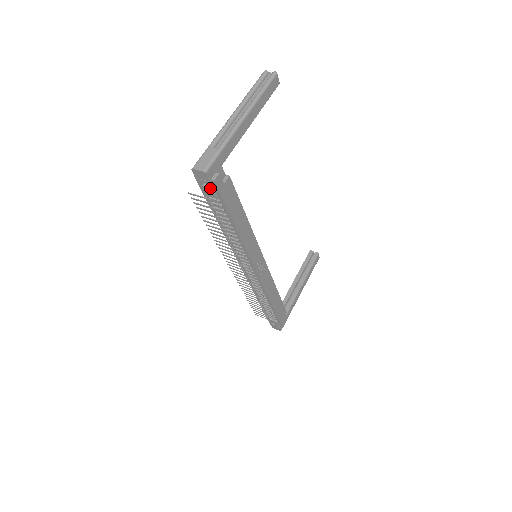
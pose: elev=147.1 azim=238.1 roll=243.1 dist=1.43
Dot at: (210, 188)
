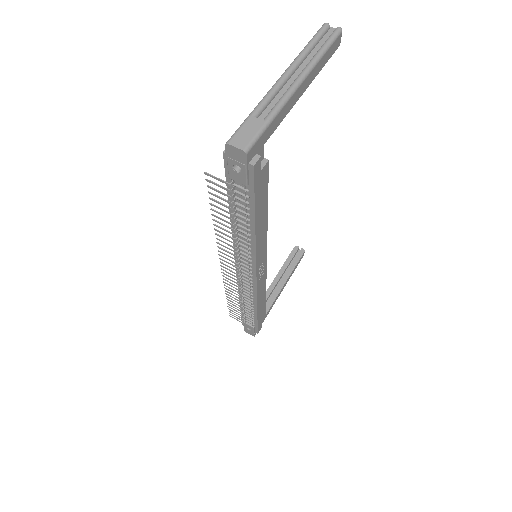
Dot at: (243, 174)
